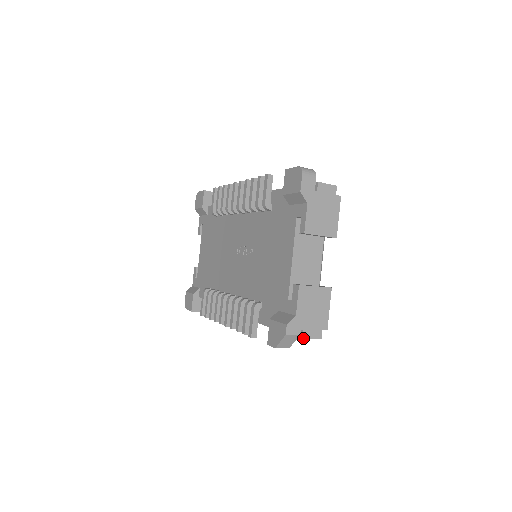
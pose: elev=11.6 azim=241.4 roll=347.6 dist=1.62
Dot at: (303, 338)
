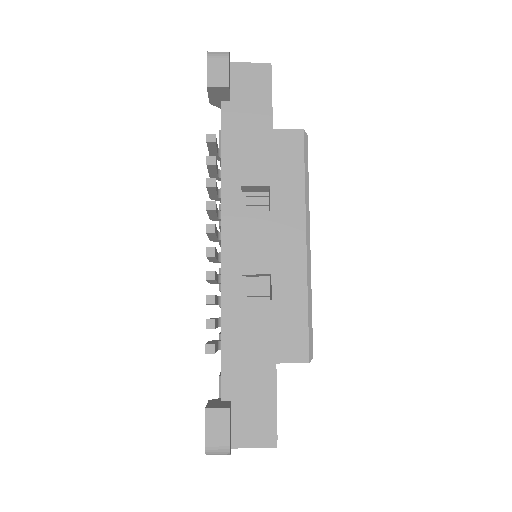
Dot at: occluded
